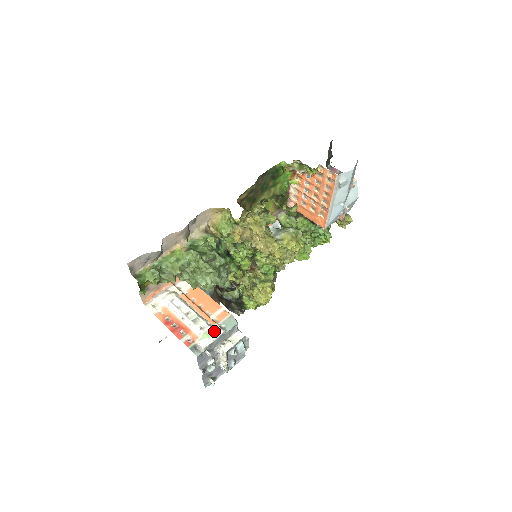
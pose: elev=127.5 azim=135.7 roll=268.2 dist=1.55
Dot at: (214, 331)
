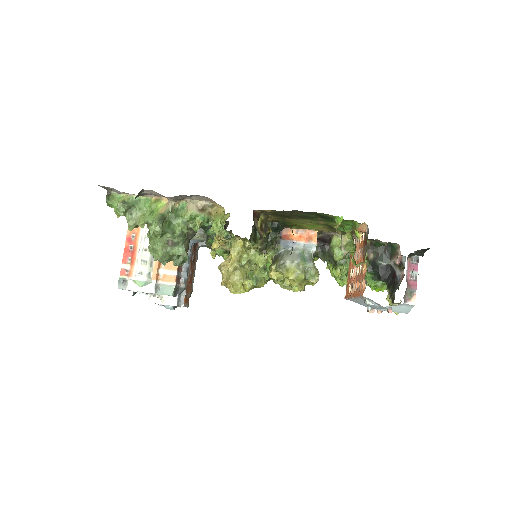
Dot at: (147, 284)
